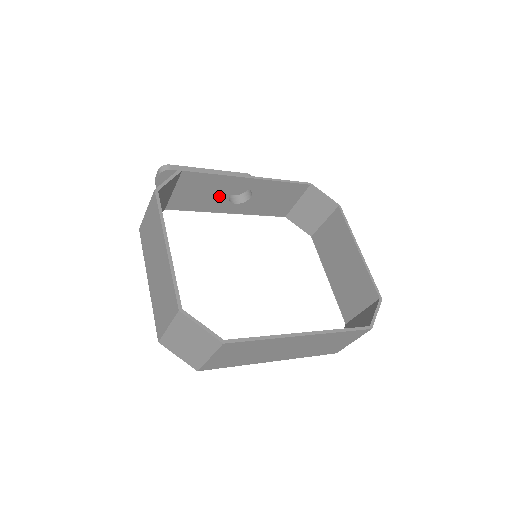
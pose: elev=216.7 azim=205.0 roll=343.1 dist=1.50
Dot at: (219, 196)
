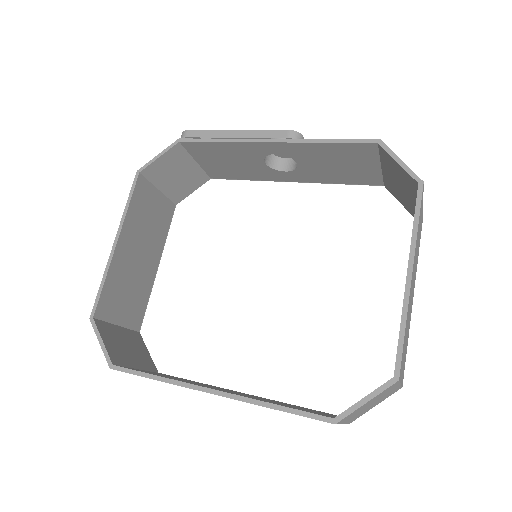
Dot at: (254, 164)
